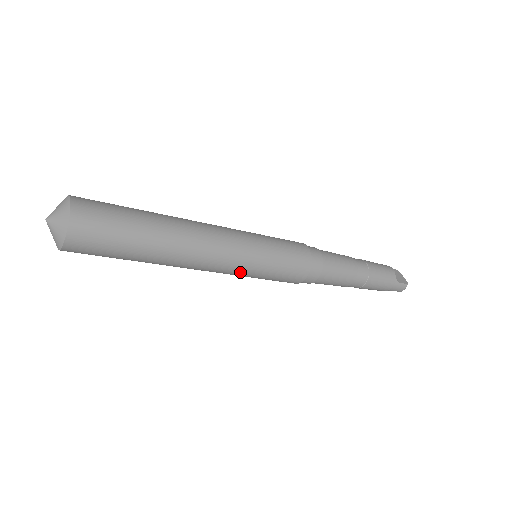
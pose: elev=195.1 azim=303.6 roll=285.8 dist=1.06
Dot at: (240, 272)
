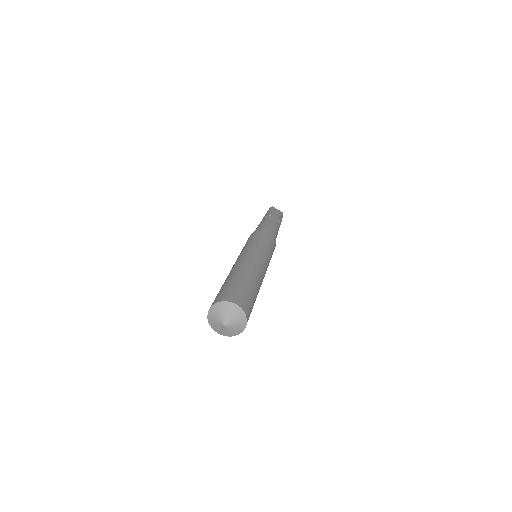
Dot at: occluded
